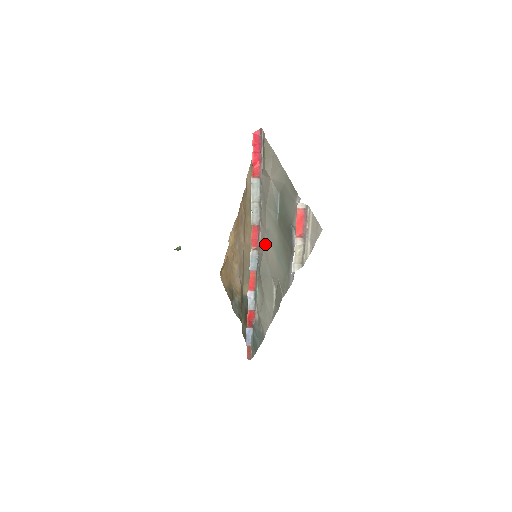
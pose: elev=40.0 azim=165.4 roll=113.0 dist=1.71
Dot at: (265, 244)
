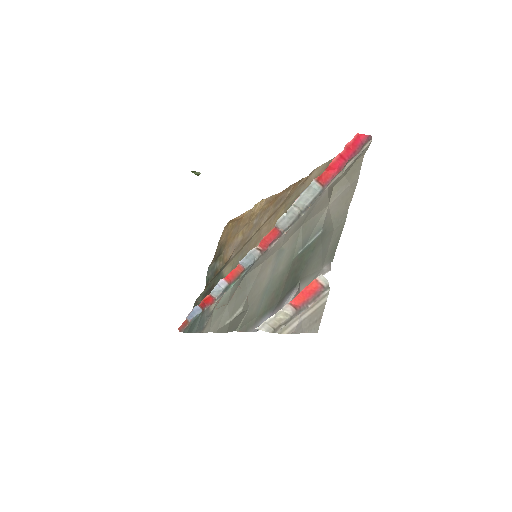
Dot at: (270, 259)
